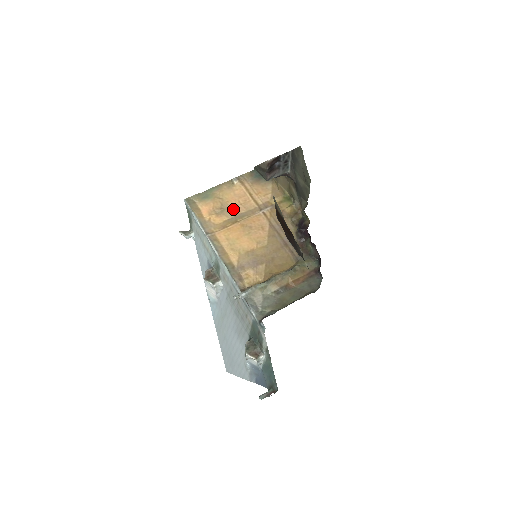
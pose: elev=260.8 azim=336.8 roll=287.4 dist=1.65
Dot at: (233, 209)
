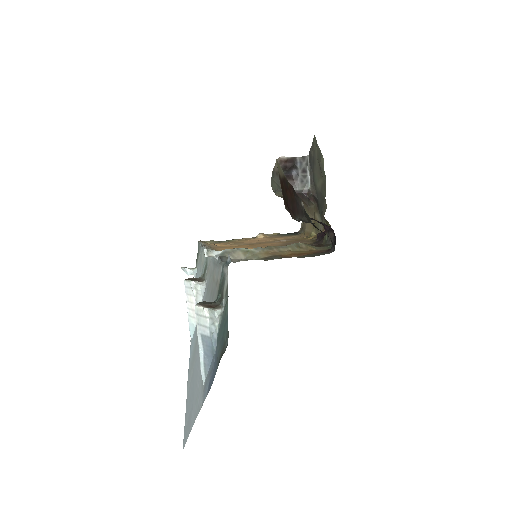
Dot at: (247, 243)
